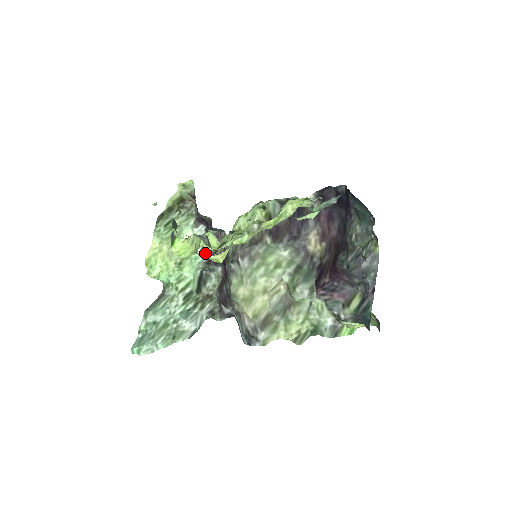
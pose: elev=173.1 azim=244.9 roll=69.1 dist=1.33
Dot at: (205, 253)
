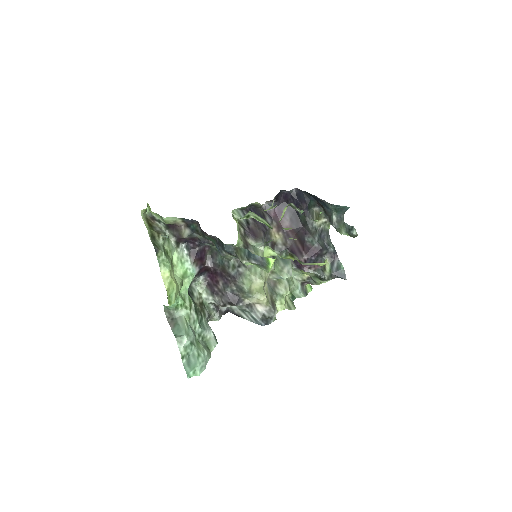
Dot at: (195, 268)
